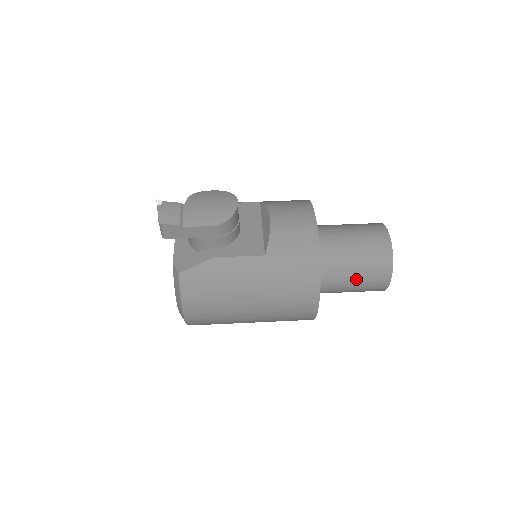
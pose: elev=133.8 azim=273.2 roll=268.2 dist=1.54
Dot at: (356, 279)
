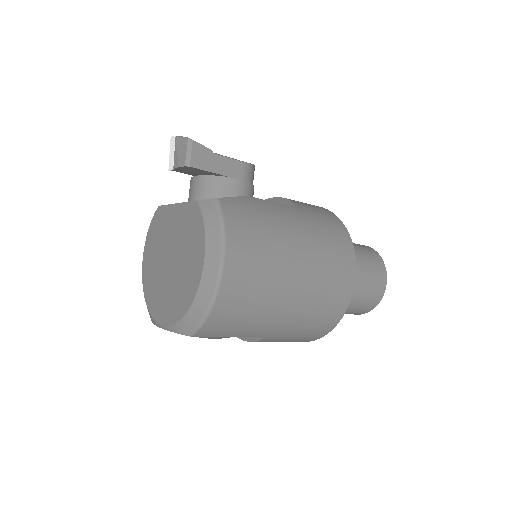
Dot at: (362, 271)
